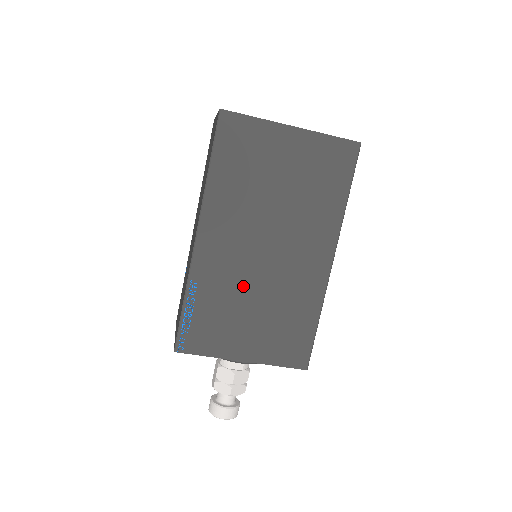
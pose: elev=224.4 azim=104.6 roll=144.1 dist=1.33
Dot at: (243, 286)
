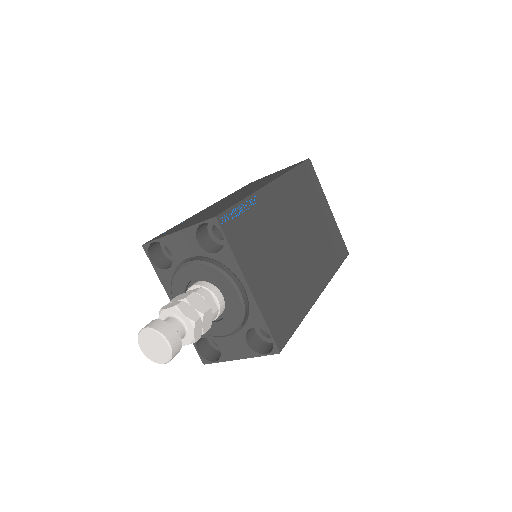
Dot at: (277, 241)
